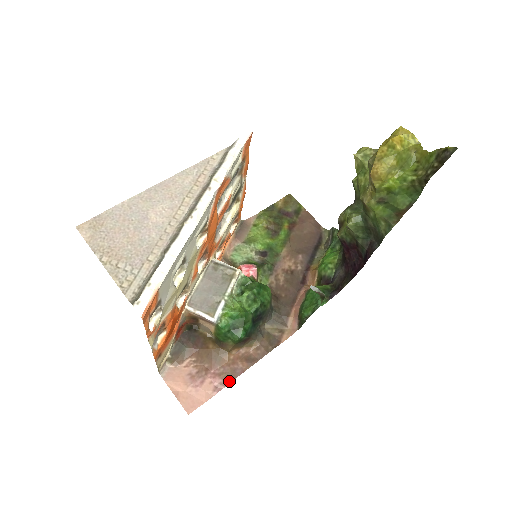
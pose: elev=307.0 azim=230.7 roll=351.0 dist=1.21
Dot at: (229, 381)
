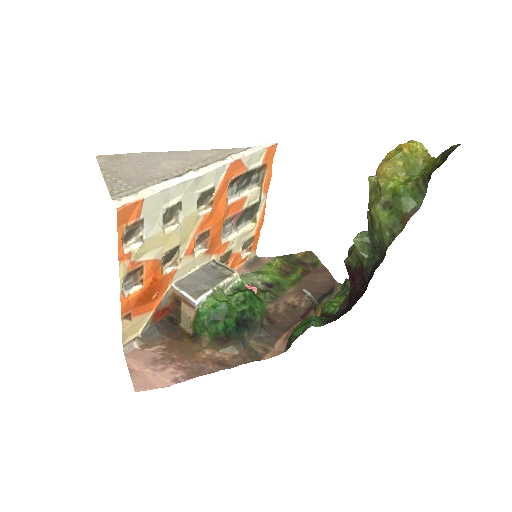
Dot at: (192, 376)
